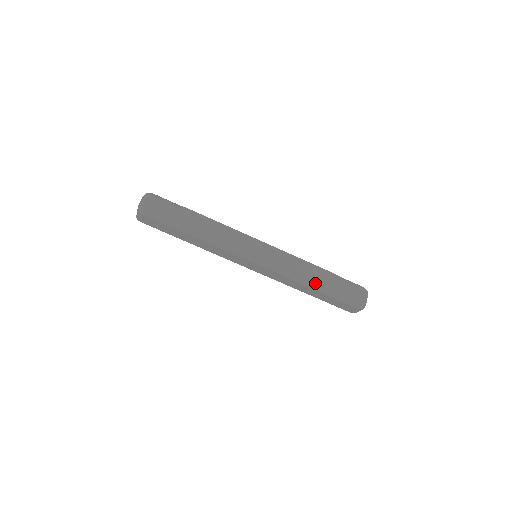
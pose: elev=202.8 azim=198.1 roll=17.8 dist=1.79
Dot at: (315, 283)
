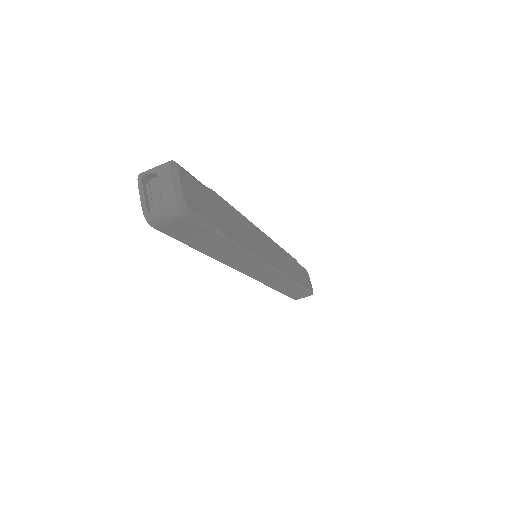
Dot at: (297, 278)
